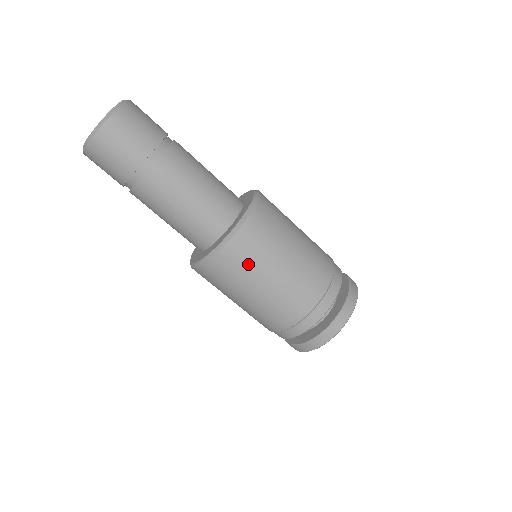
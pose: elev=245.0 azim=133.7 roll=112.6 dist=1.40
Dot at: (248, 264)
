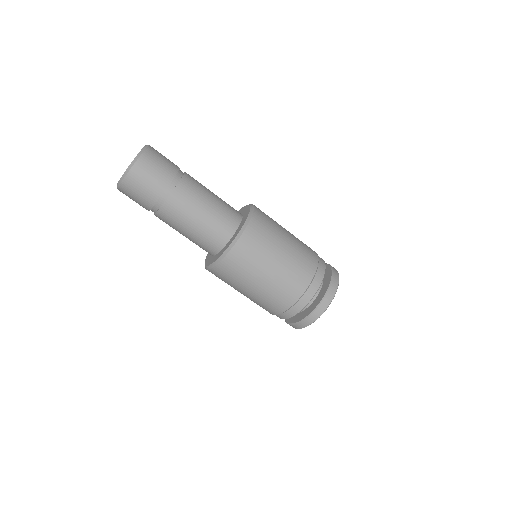
Dot at: (237, 276)
